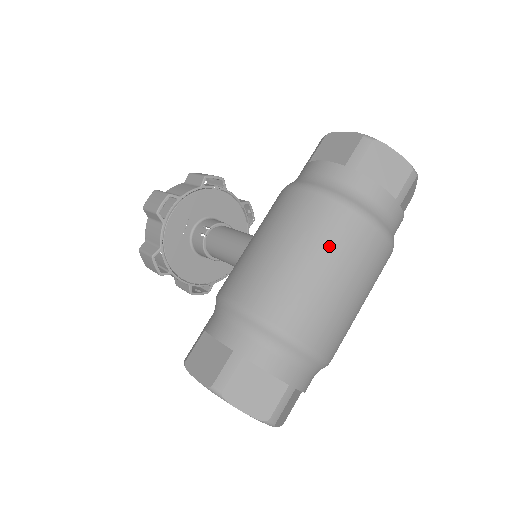
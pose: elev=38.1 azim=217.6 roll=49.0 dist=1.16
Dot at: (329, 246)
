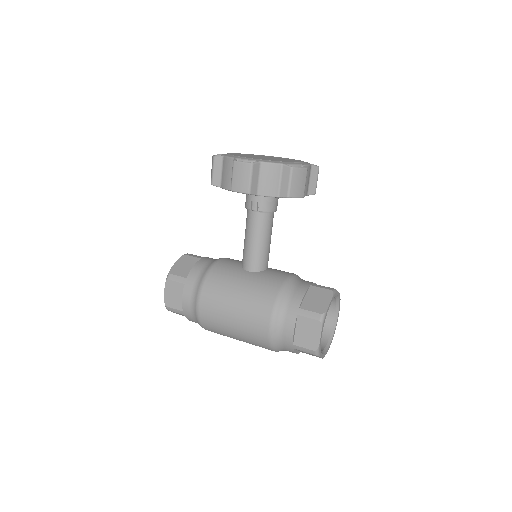
Dot at: (249, 343)
